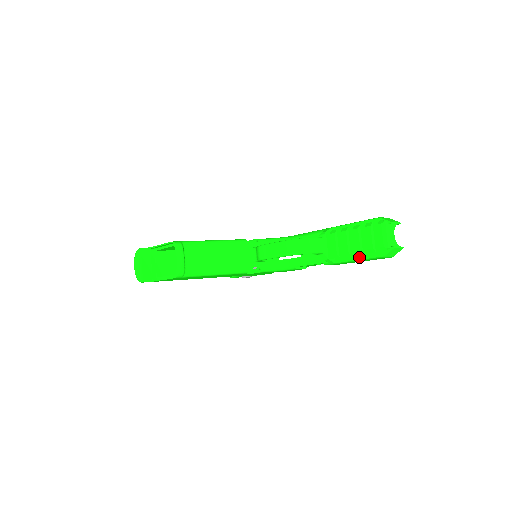
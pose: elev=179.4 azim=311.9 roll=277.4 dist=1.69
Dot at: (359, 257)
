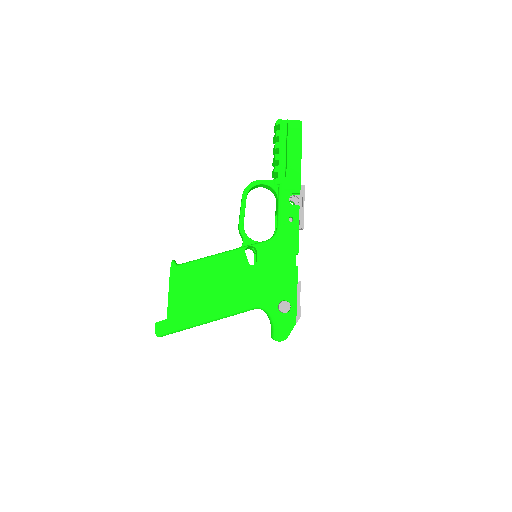
Dot at: (286, 151)
